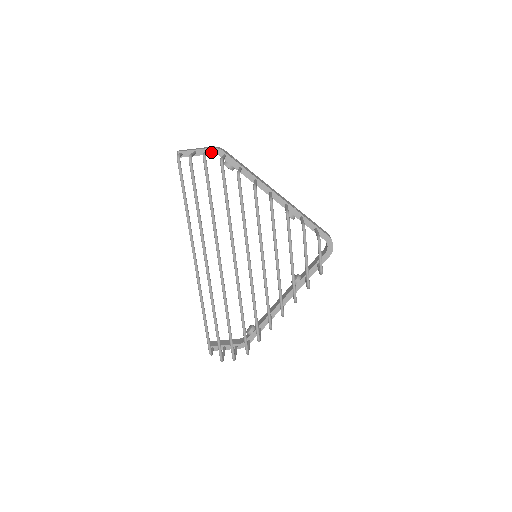
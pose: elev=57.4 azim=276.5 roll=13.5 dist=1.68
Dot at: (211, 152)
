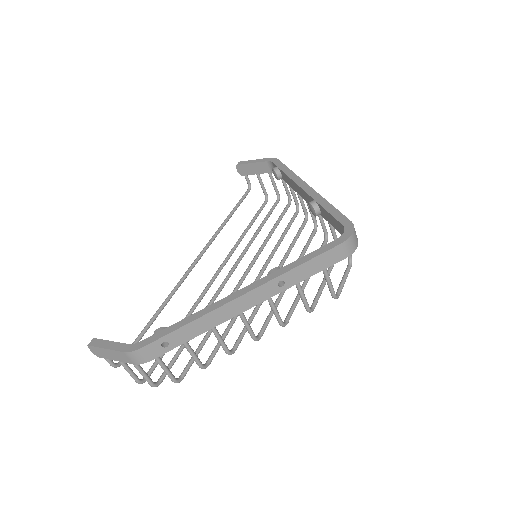
Dot at: occluded
